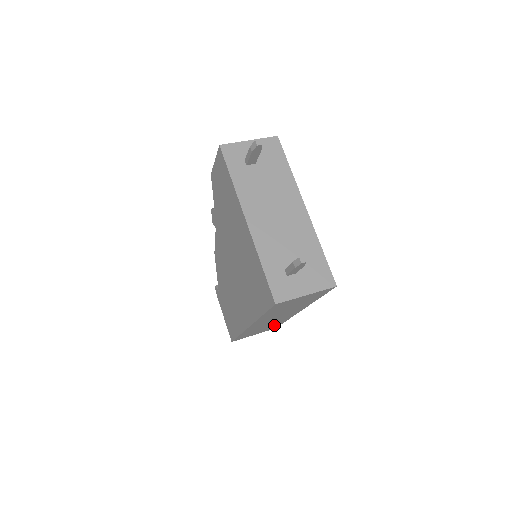
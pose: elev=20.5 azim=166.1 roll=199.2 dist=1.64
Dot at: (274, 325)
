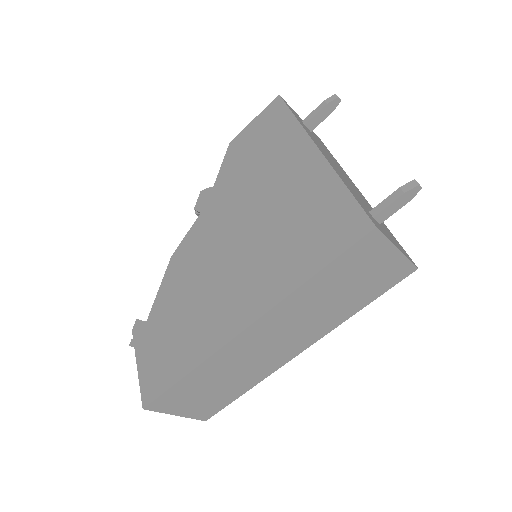
Dot at: (227, 393)
